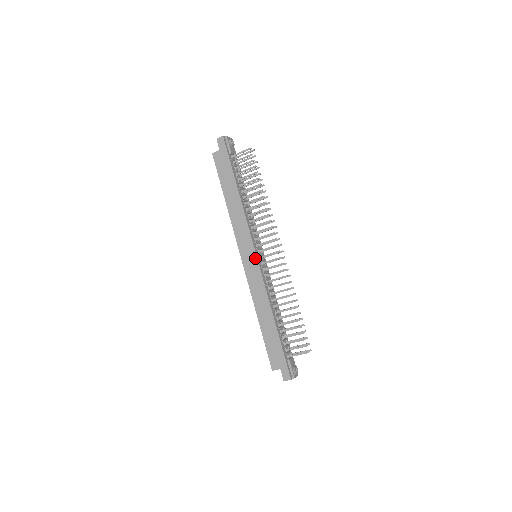
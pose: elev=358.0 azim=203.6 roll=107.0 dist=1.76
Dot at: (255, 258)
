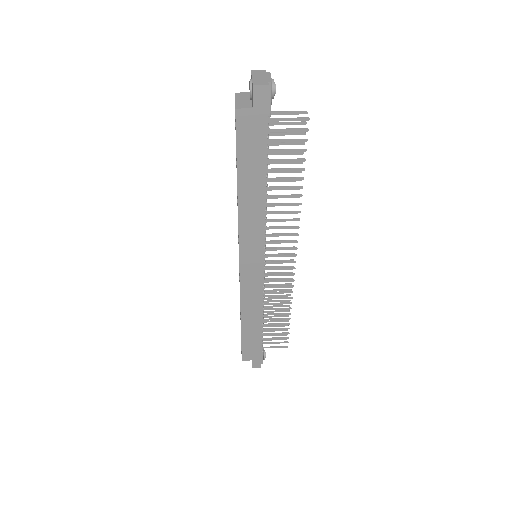
Dot at: (261, 269)
